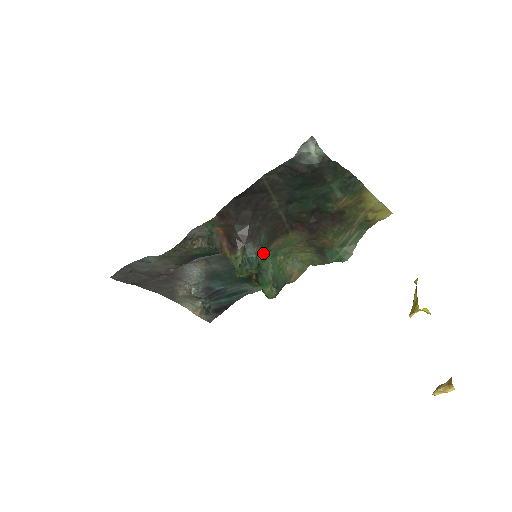
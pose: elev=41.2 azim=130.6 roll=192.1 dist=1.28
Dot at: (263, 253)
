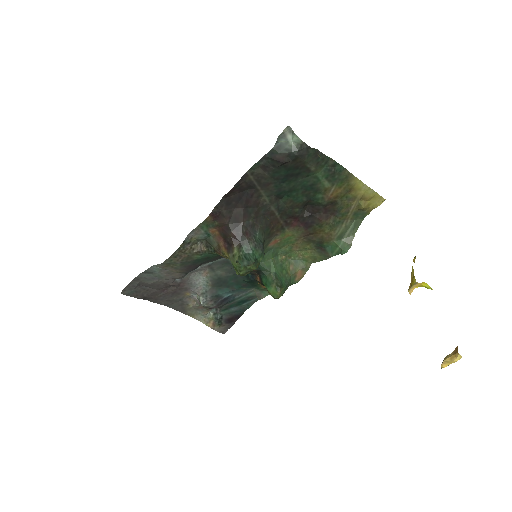
Dot at: (260, 249)
